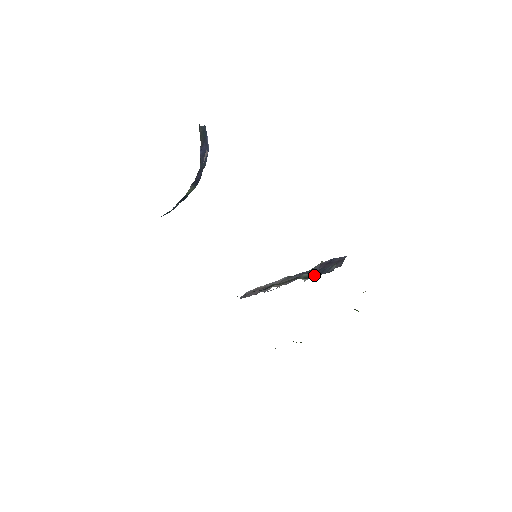
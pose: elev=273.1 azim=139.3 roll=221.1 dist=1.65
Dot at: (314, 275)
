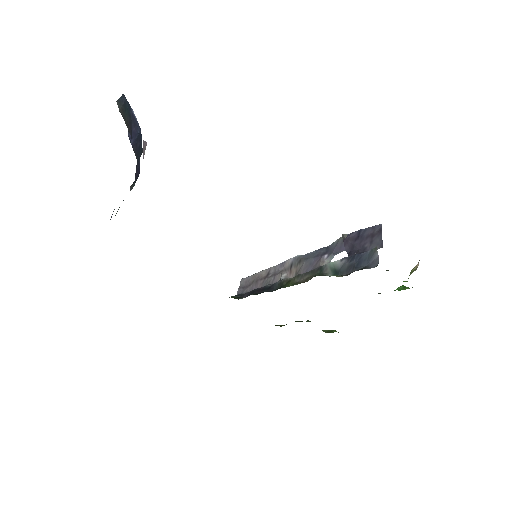
Dot at: (348, 268)
